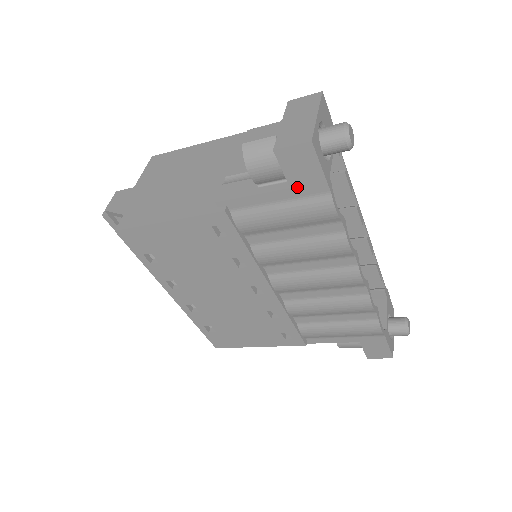
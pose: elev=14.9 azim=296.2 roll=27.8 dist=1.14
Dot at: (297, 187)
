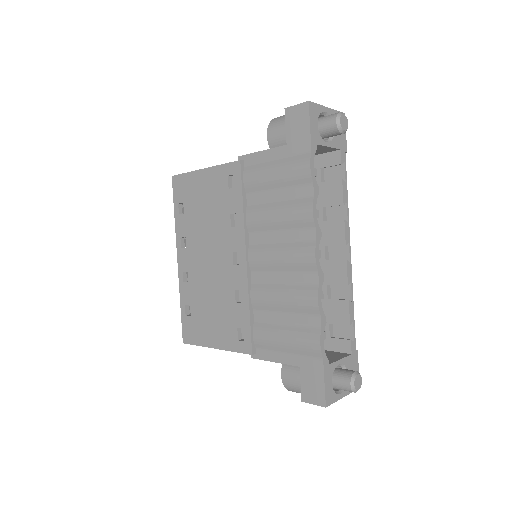
Dot at: (291, 144)
